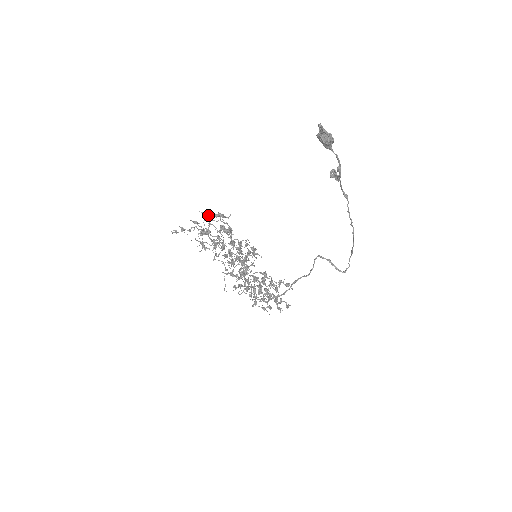
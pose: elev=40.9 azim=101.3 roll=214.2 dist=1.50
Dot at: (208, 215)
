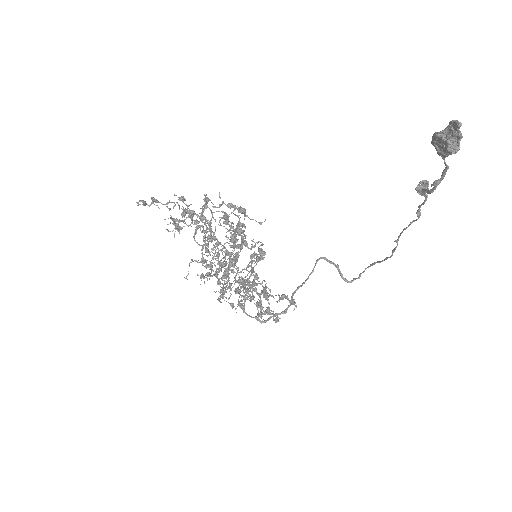
Dot at: (219, 205)
